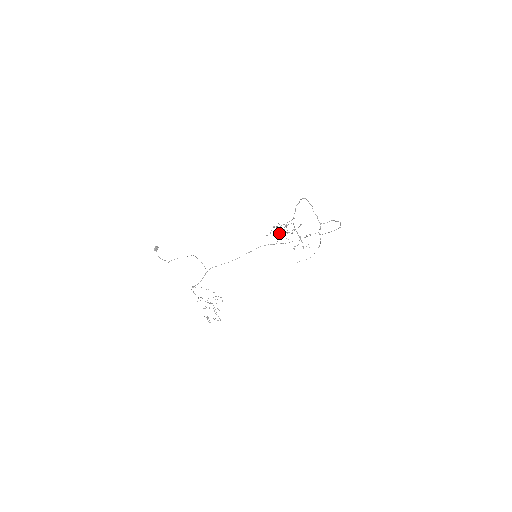
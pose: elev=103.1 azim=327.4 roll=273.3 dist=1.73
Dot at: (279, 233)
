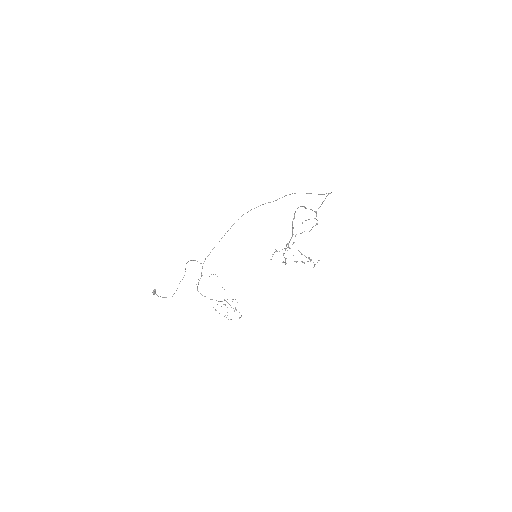
Dot at: (285, 260)
